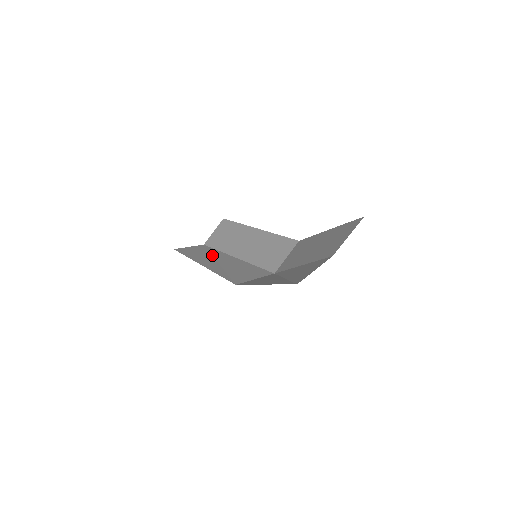
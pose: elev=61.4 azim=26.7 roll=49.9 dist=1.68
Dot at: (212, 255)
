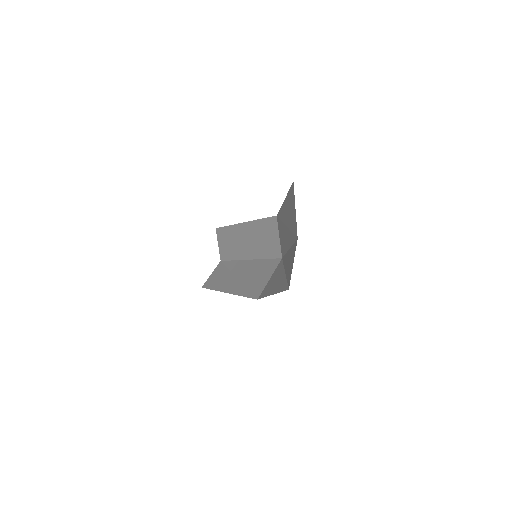
Dot at: (230, 271)
